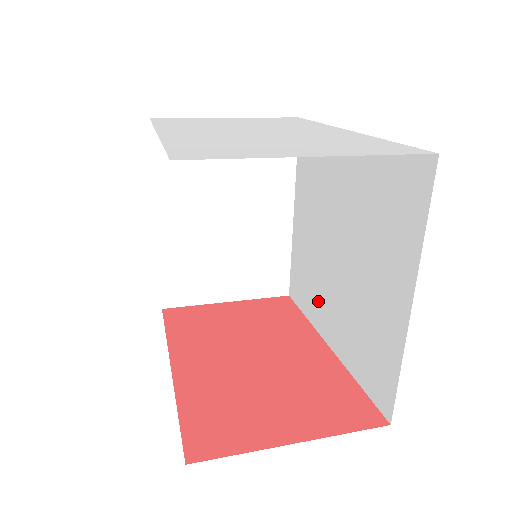
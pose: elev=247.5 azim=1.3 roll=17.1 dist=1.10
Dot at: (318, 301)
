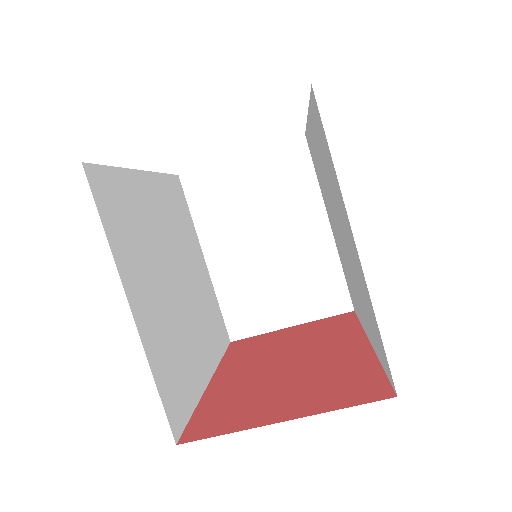
Dot at: (355, 299)
